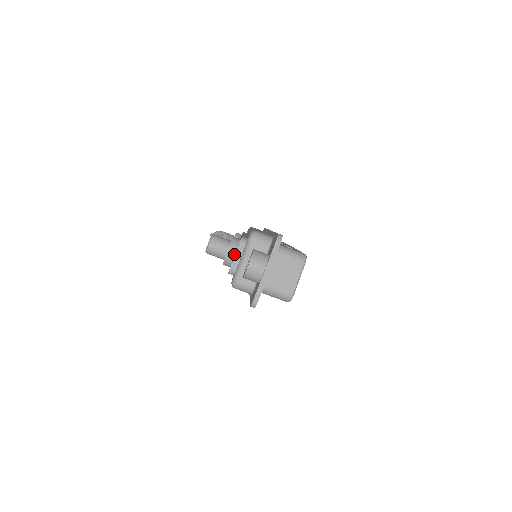
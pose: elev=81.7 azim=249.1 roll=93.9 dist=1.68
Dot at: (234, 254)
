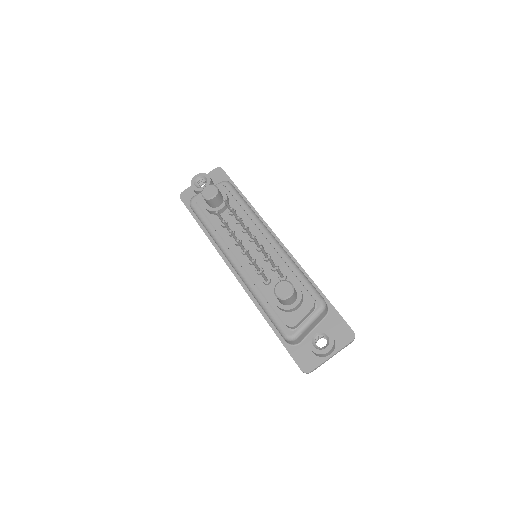
Dot at: (297, 309)
